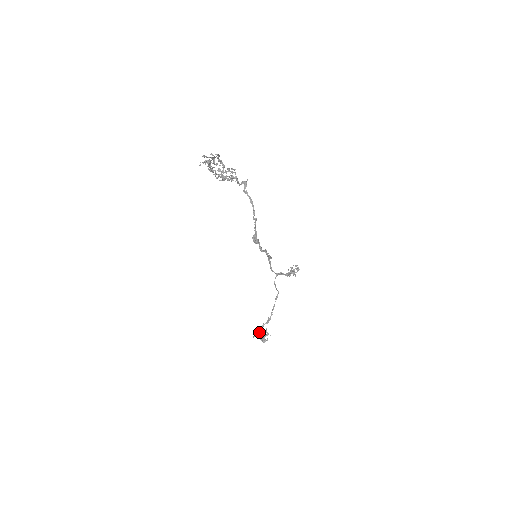
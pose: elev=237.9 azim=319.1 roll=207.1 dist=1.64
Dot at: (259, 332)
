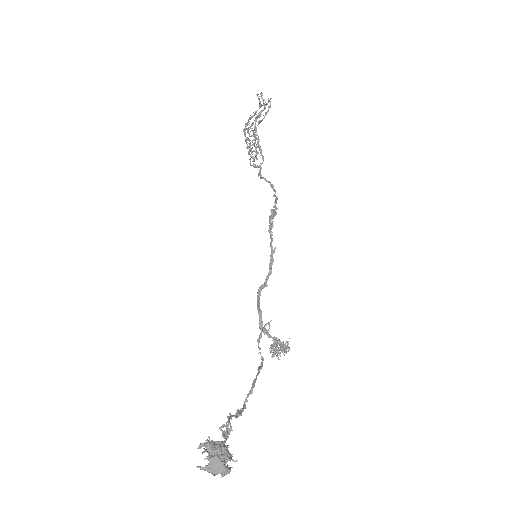
Dot at: (220, 428)
